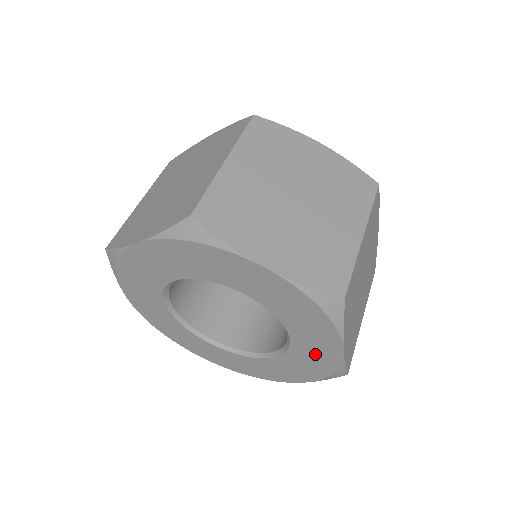
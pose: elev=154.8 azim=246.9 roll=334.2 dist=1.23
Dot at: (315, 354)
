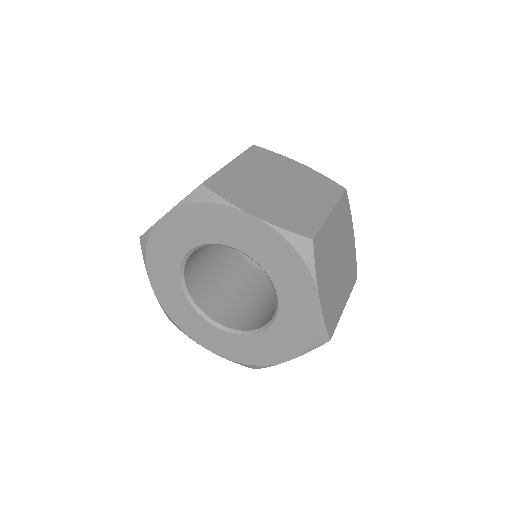
Dot at: (299, 311)
